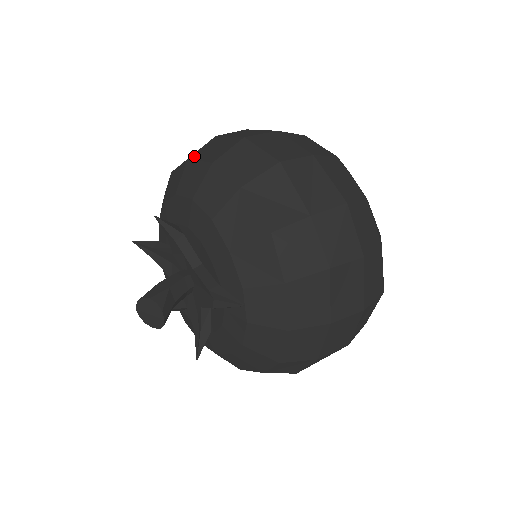
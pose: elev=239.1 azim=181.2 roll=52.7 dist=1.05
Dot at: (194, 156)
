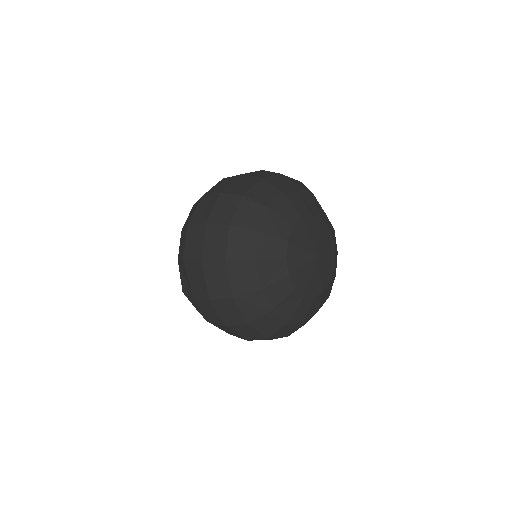
Dot at: (192, 208)
